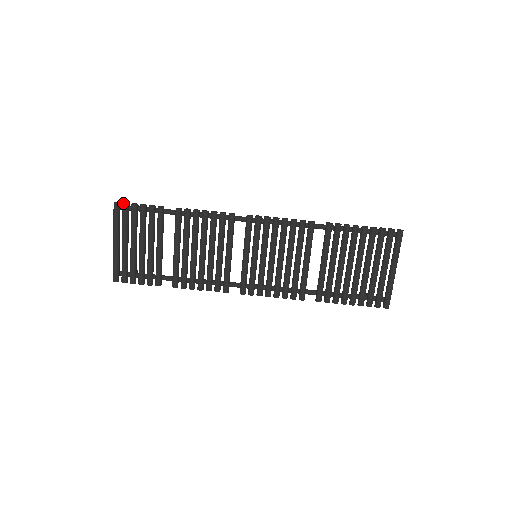
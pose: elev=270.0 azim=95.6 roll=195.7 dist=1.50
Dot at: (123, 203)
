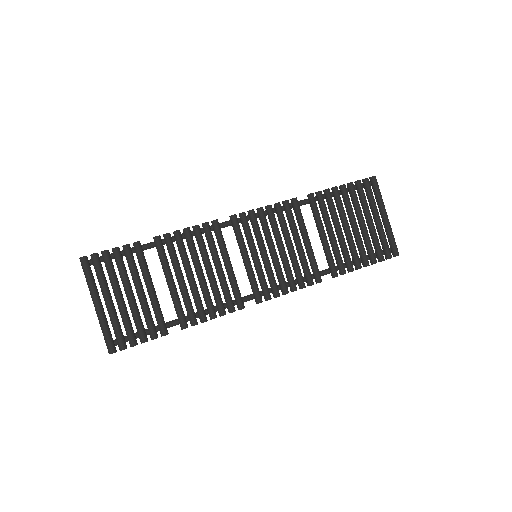
Dot at: (91, 254)
